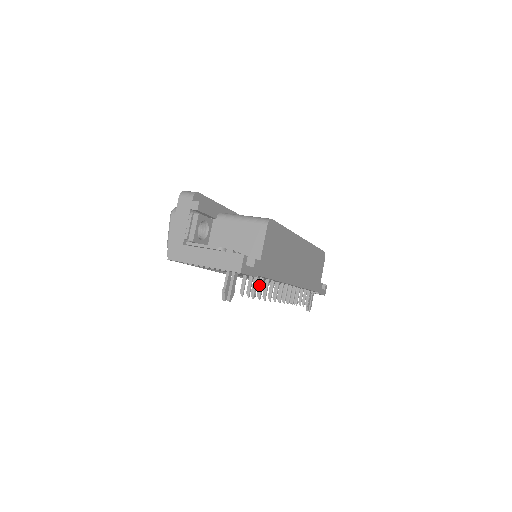
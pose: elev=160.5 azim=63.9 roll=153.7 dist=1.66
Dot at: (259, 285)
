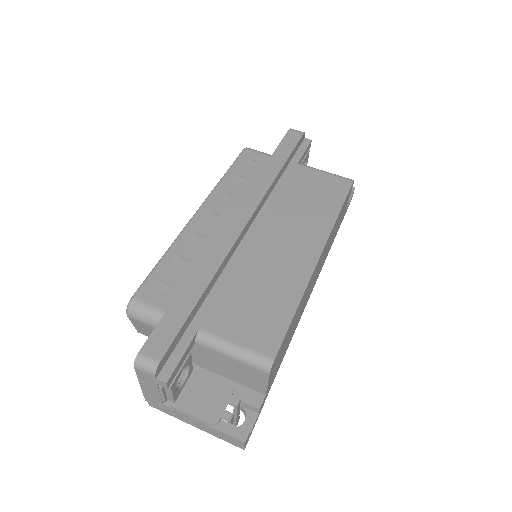
Dot at: occluded
